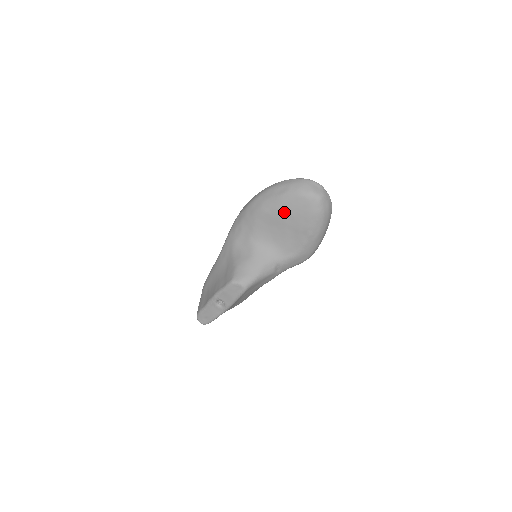
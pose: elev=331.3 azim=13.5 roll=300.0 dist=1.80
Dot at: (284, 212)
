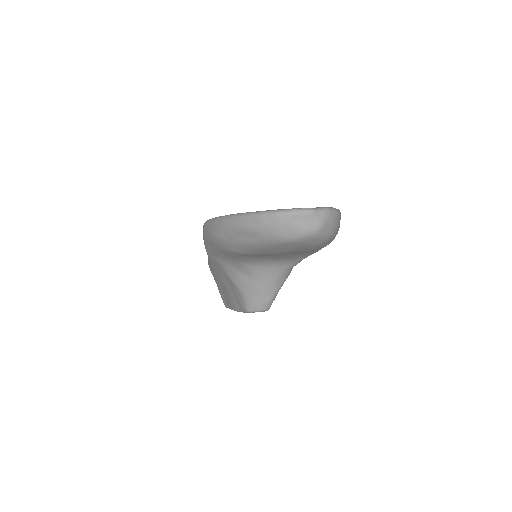
Dot at: (271, 253)
